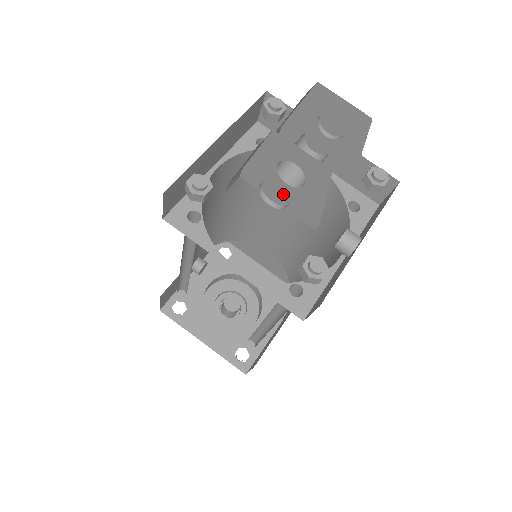
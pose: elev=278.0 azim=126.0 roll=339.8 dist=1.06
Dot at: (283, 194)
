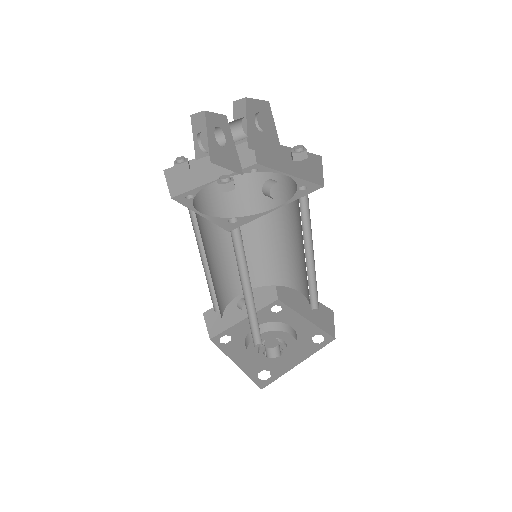
Dot at: (224, 158)
